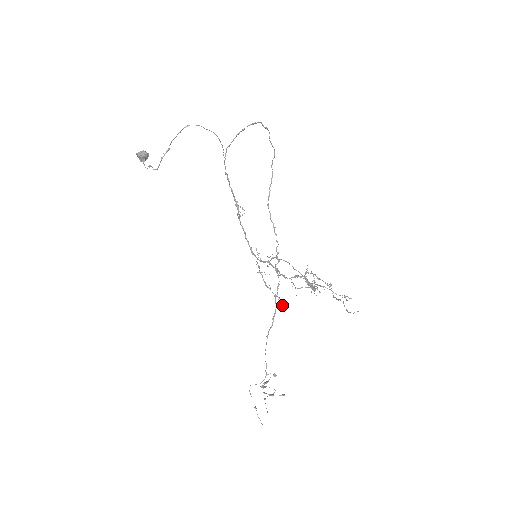
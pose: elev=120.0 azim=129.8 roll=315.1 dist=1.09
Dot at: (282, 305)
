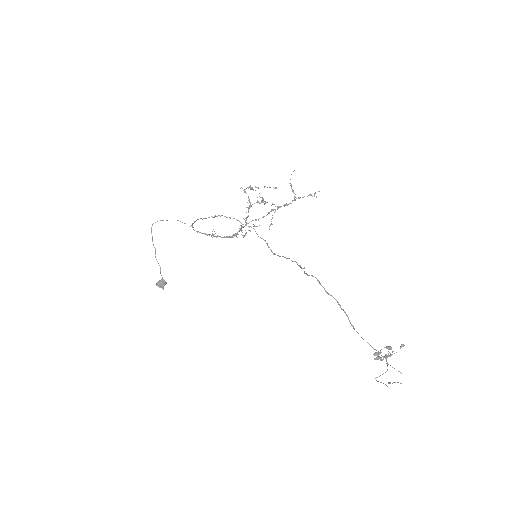
Dot at: (253, 226)
